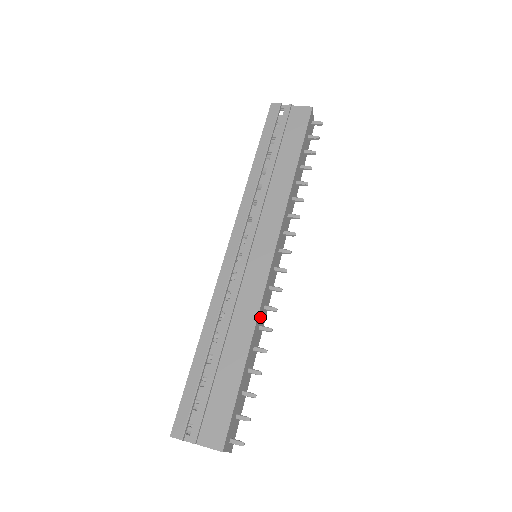
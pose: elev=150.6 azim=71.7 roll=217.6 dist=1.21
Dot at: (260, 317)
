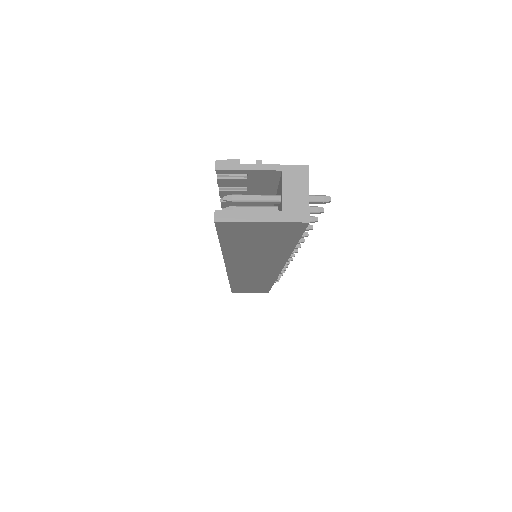
Dot at: occluded
